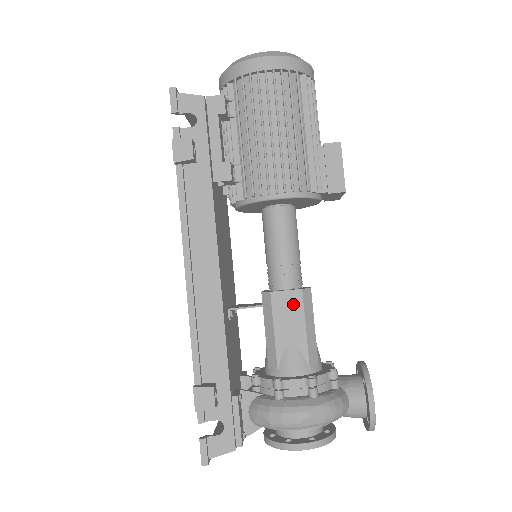
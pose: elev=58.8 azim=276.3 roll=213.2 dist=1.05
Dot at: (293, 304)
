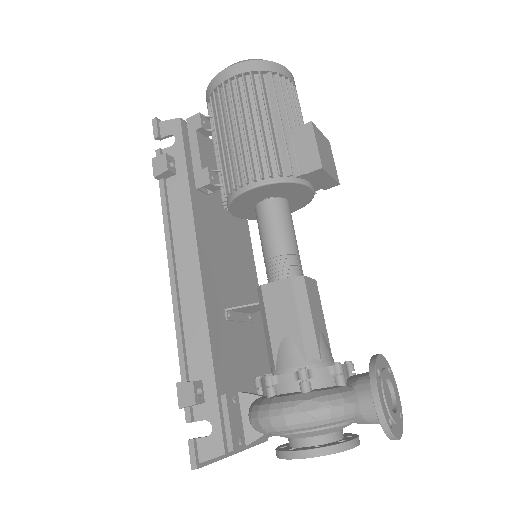
Dot at: (283, 294)
